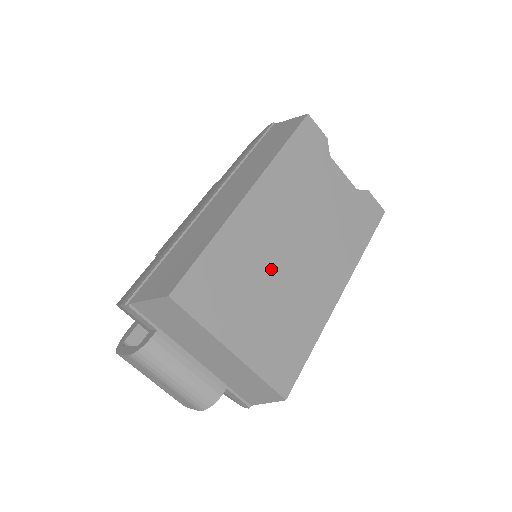
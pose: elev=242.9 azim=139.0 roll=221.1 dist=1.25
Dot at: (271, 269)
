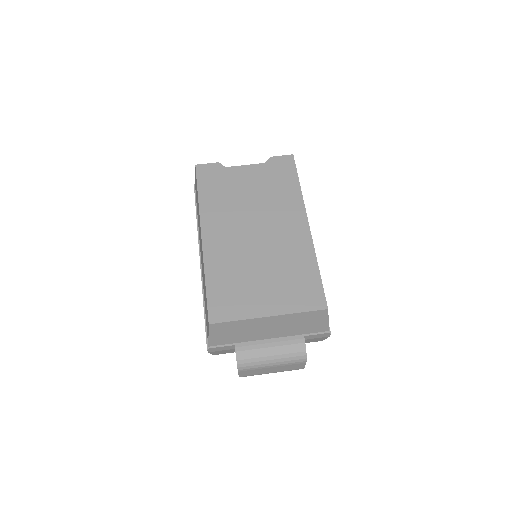
Dot at: (251, 257)
